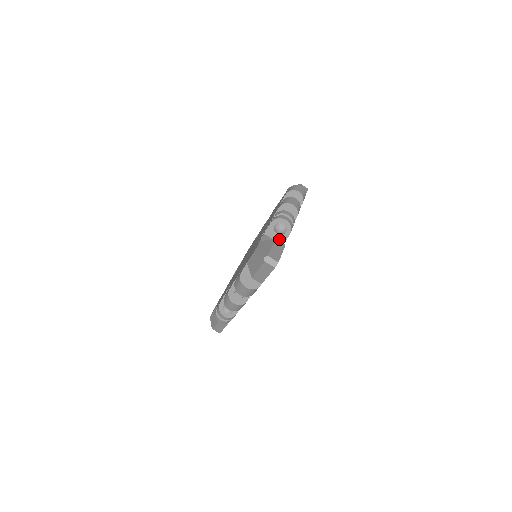
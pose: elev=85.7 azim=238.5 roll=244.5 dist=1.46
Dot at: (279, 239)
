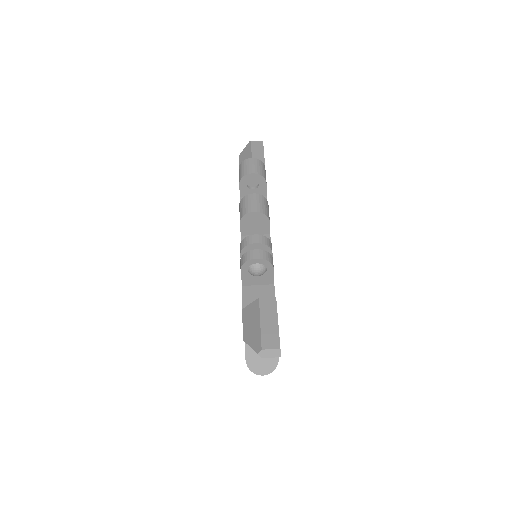
Dot at: (264, 279)
